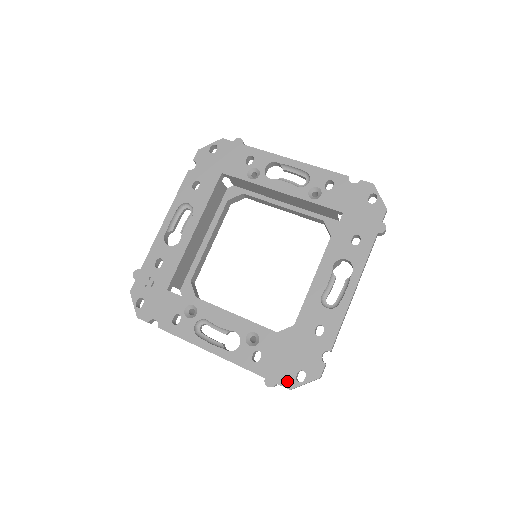
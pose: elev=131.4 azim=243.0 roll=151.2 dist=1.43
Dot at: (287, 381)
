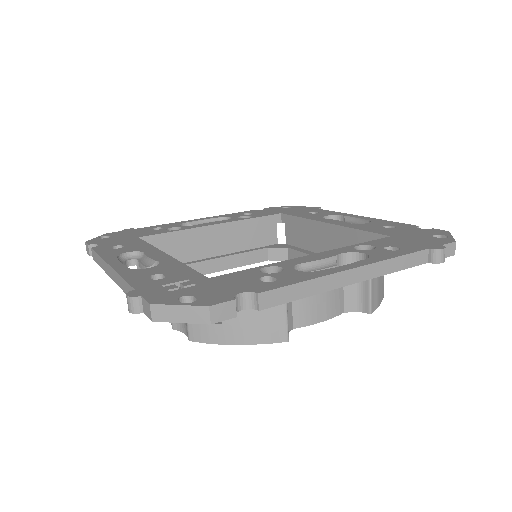
Dot at: (442, 241)
